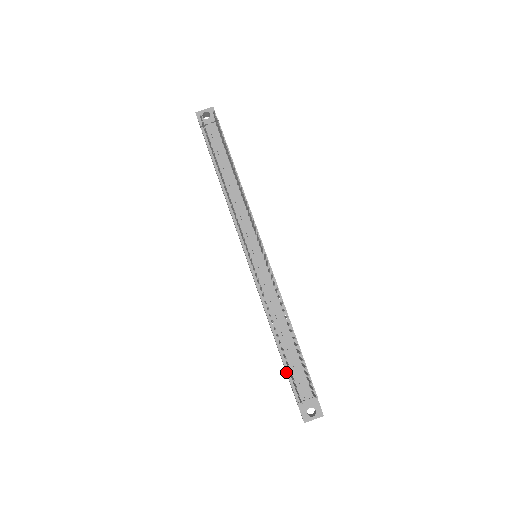
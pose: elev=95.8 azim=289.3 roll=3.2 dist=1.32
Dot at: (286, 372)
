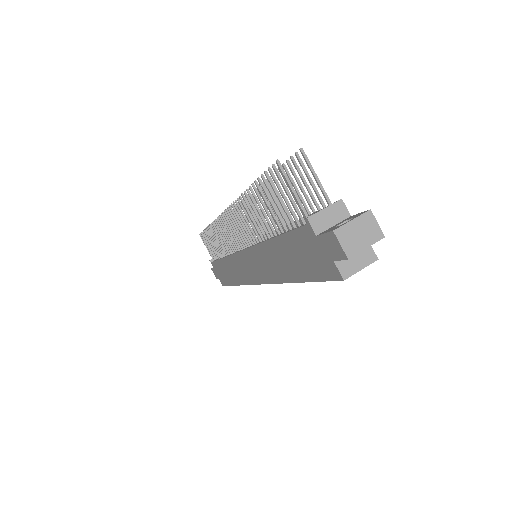
Dot at: (290, 238)
